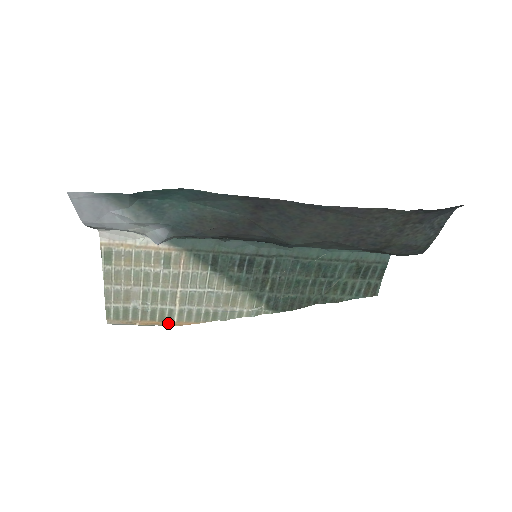
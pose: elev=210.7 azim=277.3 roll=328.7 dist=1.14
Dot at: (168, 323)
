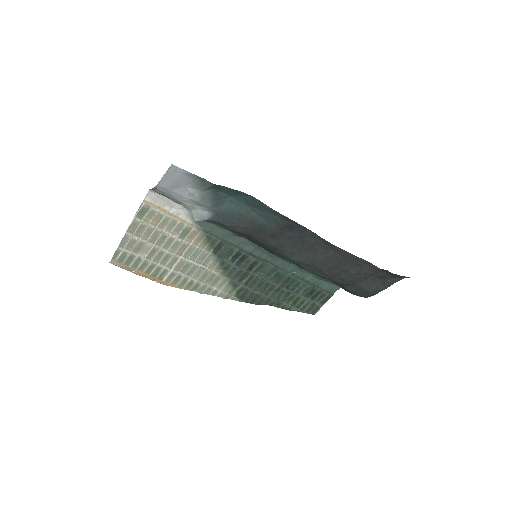
Dot at: (157, 280)
